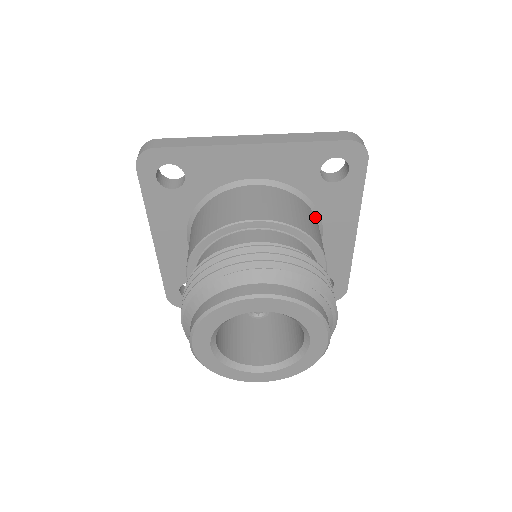
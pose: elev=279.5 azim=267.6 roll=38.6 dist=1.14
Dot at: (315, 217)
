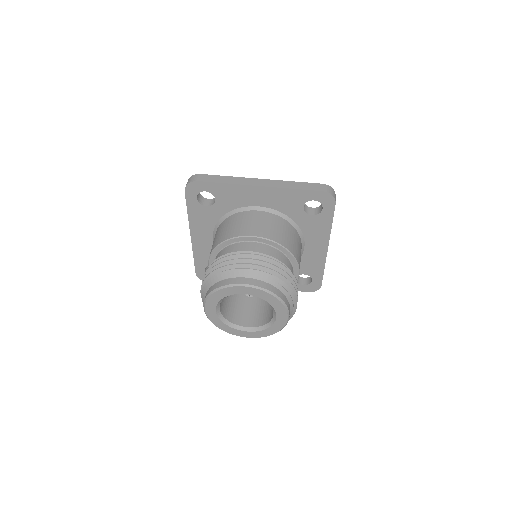
Dot at: (299, 235)
